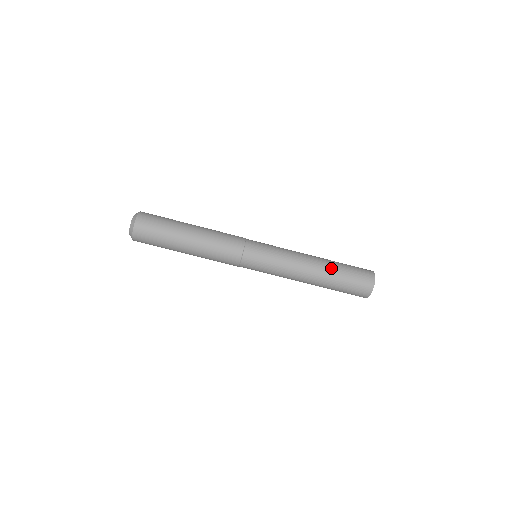
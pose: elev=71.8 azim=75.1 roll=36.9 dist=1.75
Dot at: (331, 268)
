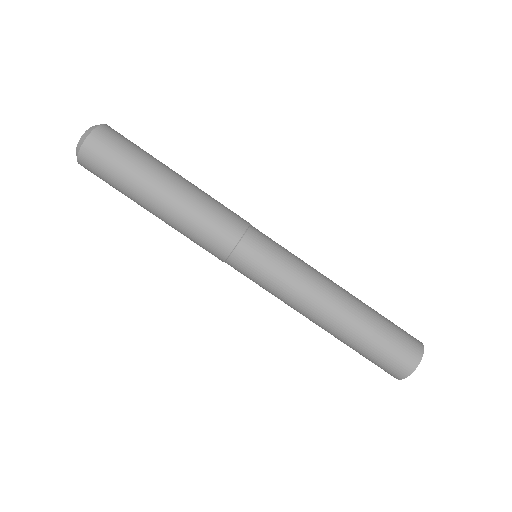
Dot at: occluded
